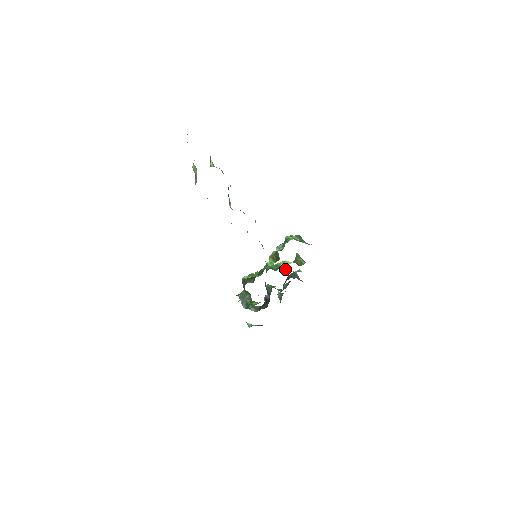
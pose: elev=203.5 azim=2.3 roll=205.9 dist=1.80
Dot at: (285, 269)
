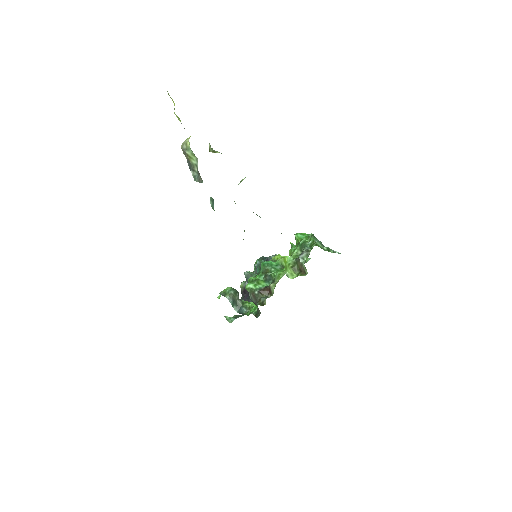
Dot at: occluded
